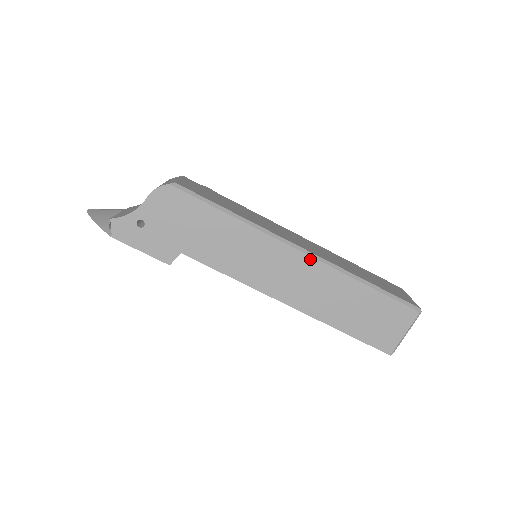
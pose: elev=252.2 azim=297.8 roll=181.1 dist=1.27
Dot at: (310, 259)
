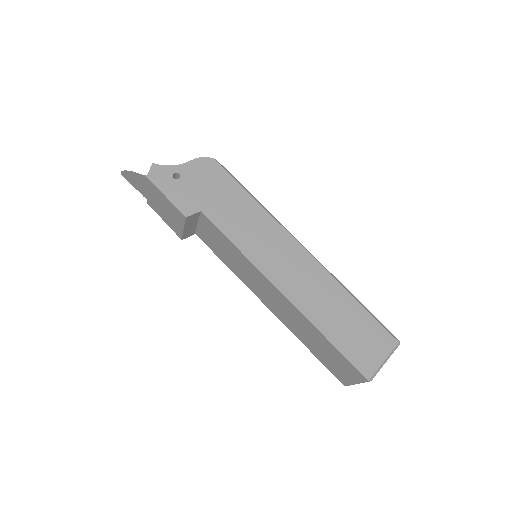
Dot at: (310, 257)
